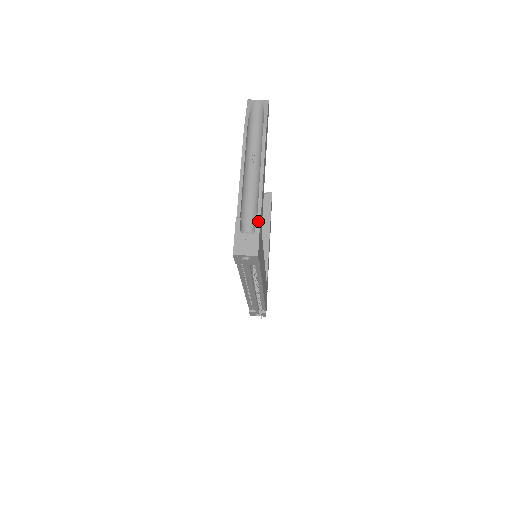
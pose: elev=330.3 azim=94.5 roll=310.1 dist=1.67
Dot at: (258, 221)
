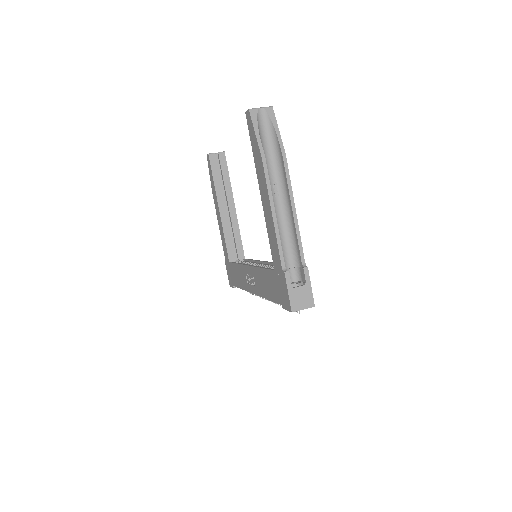
Dot at: (306, 270)
